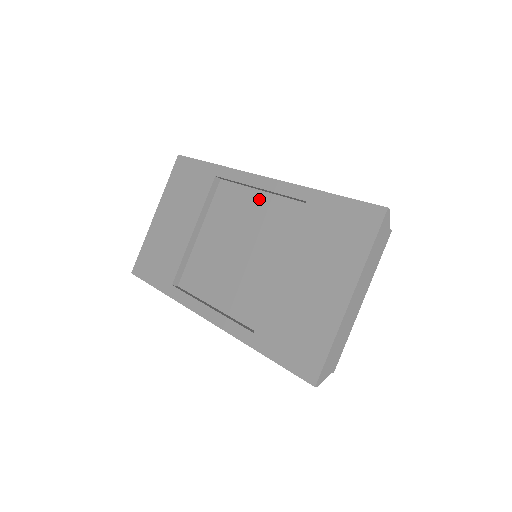
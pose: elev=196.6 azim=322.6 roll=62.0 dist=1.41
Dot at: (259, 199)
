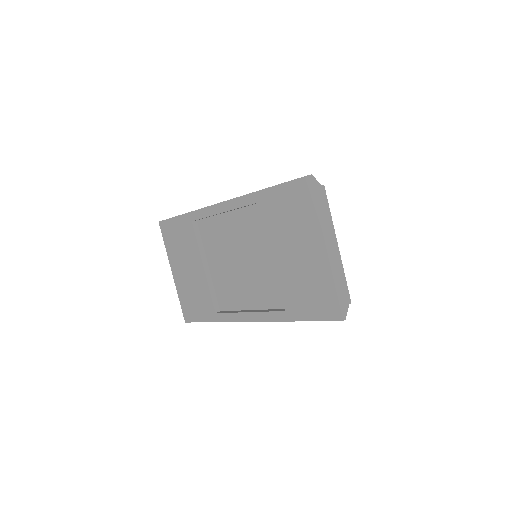
Dot at: (230, 219)
